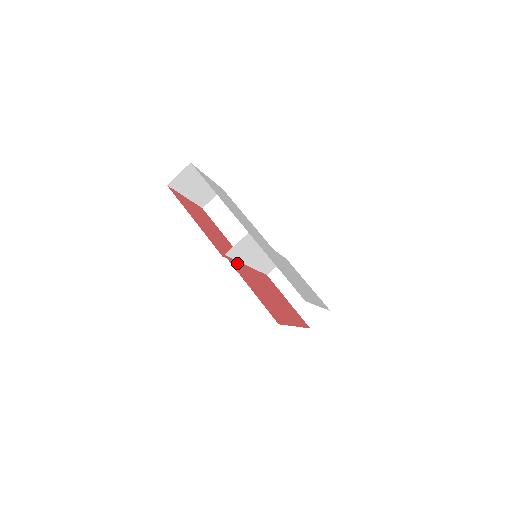
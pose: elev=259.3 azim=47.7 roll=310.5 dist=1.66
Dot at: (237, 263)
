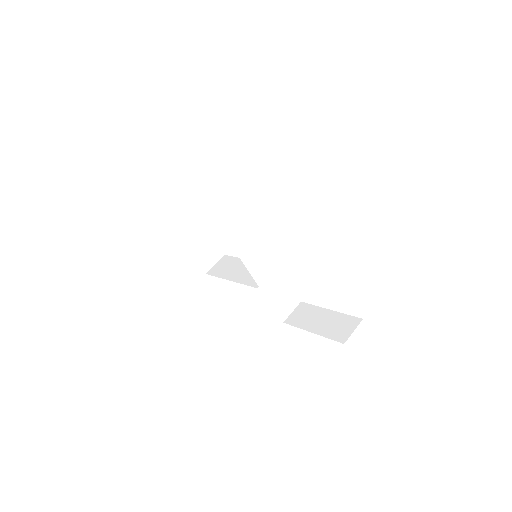
Dot at: occluded
